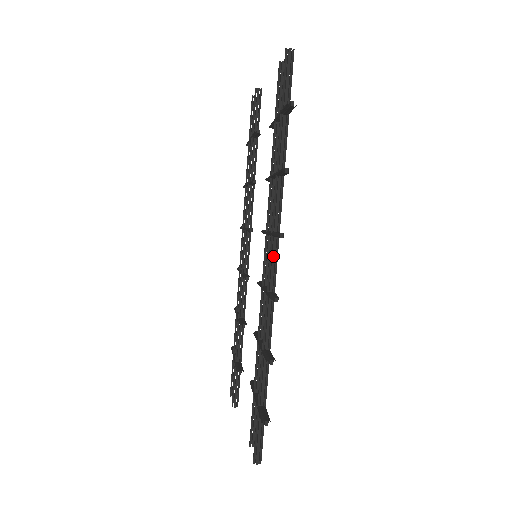
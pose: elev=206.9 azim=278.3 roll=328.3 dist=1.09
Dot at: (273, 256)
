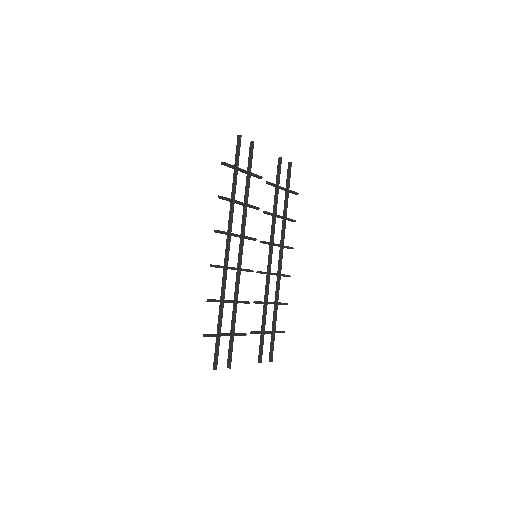
Dot at: (227, 246)
